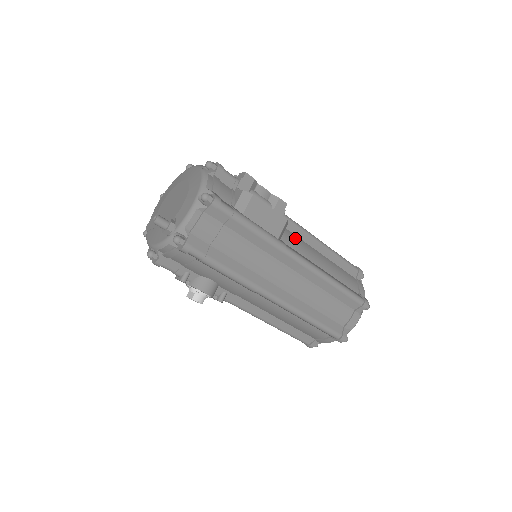
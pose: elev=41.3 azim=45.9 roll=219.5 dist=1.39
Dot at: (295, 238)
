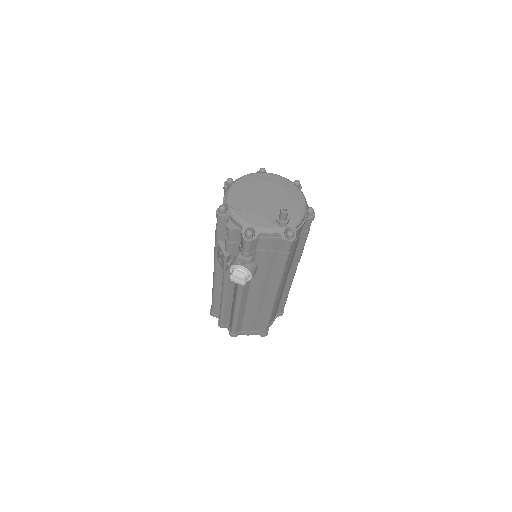
Dot at: occluded
